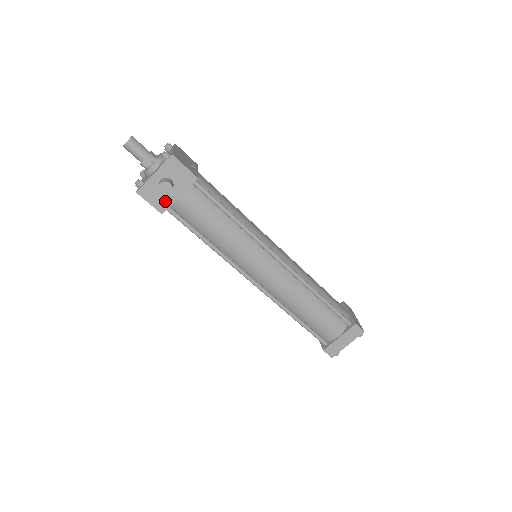
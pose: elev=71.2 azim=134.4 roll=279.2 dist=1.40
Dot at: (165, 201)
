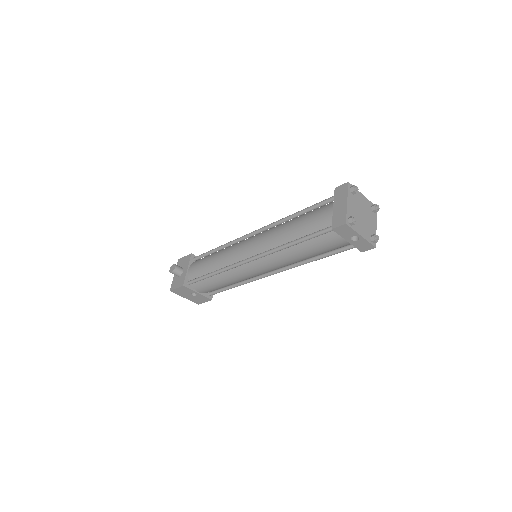
Dot at: (182, 279)
